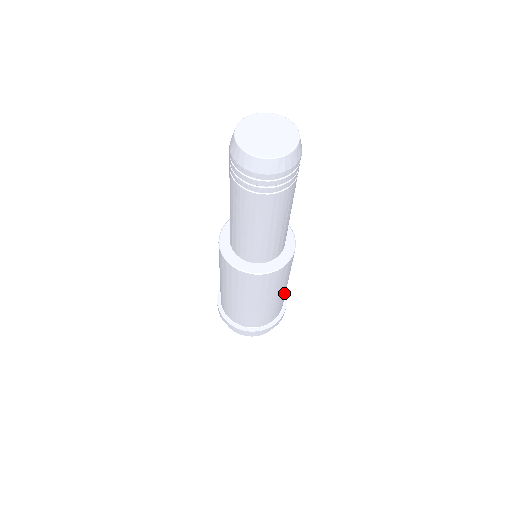
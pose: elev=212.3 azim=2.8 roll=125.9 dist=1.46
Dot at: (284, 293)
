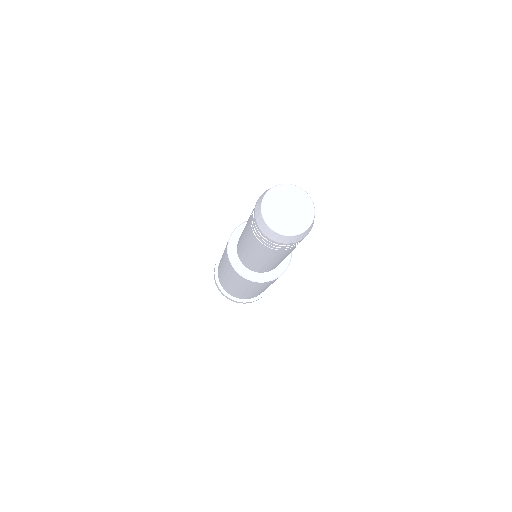
Dot at: occluded
